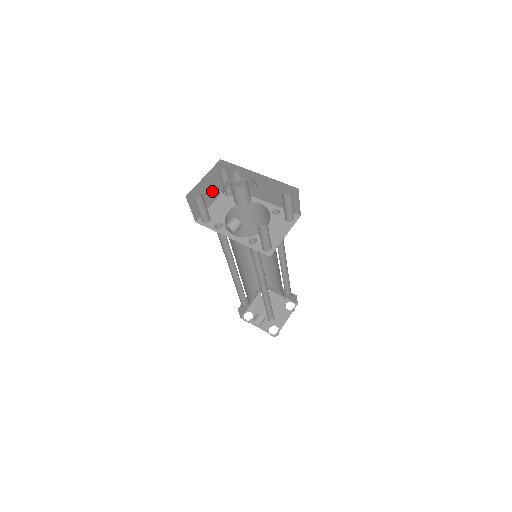
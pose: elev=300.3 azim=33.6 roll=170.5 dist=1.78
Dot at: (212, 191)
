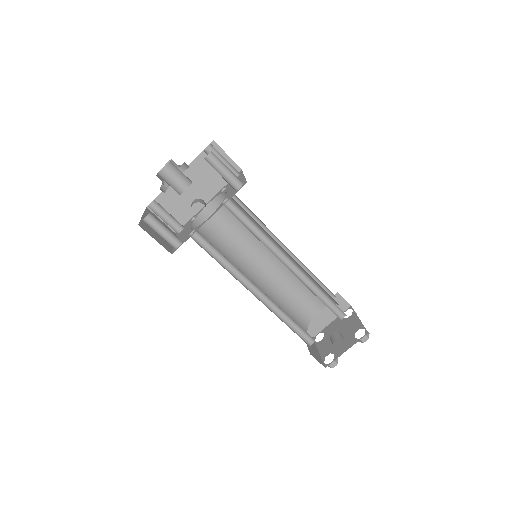
Dot at: occluded
